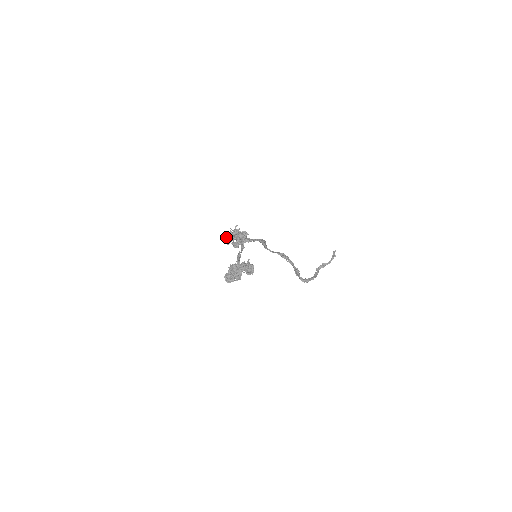
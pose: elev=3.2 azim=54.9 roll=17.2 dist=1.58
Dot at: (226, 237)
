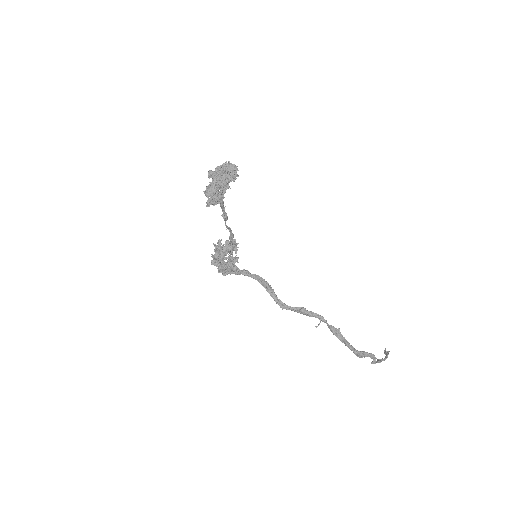
Dot at: occluded
